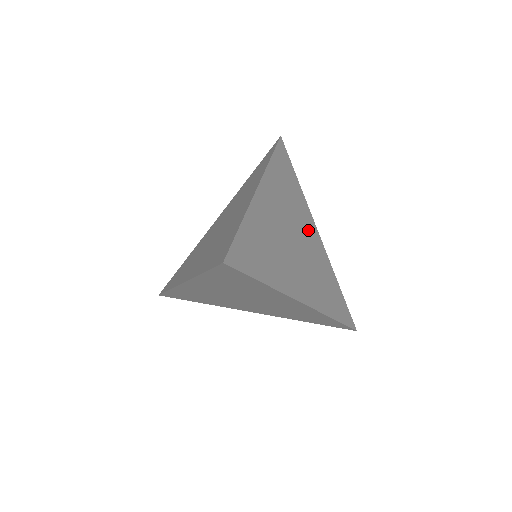
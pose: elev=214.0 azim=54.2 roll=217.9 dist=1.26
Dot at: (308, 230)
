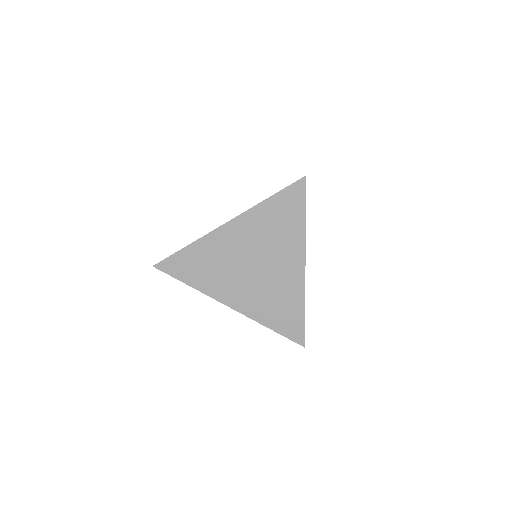
Dot at: (285, 262)
